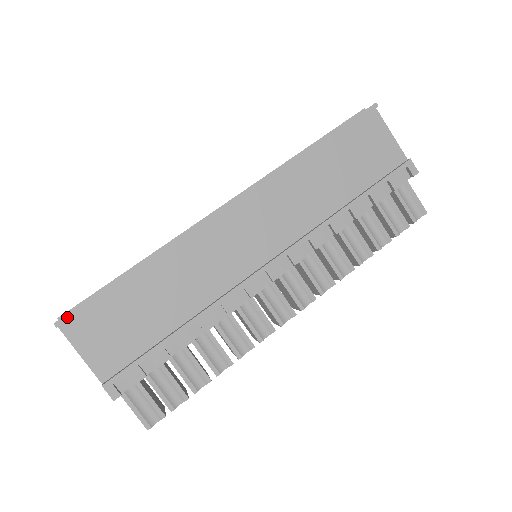
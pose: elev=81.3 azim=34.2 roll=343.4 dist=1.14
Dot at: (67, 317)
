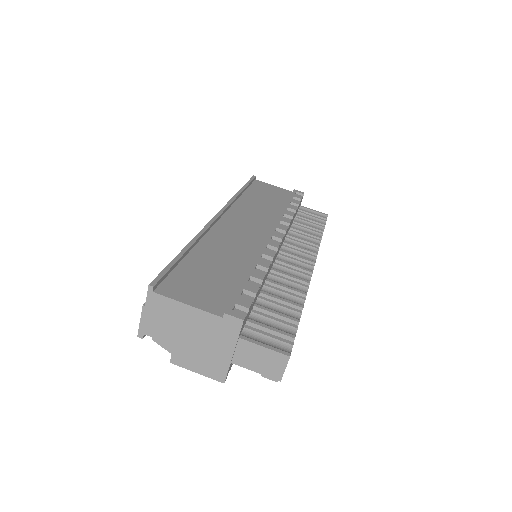
Dot at: (157, 279)
